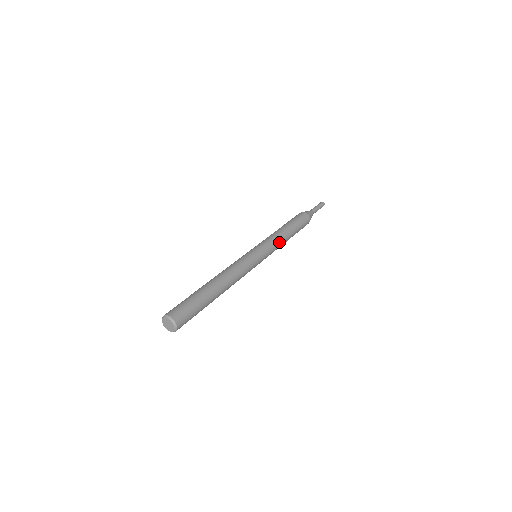
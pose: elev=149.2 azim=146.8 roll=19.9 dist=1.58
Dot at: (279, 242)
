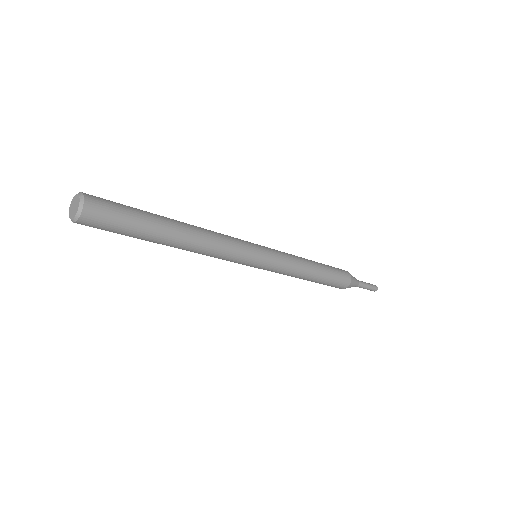
Dot at: (292, 255)
